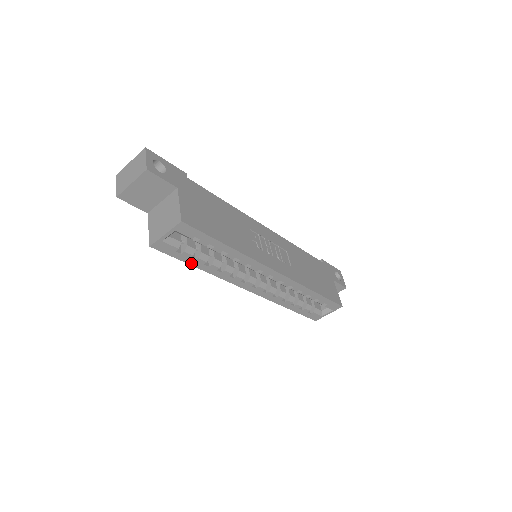
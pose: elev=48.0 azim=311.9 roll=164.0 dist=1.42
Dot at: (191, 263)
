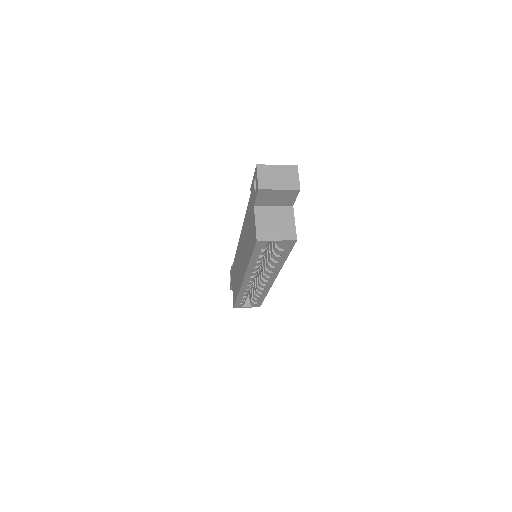
Dot at: (253, 257)
